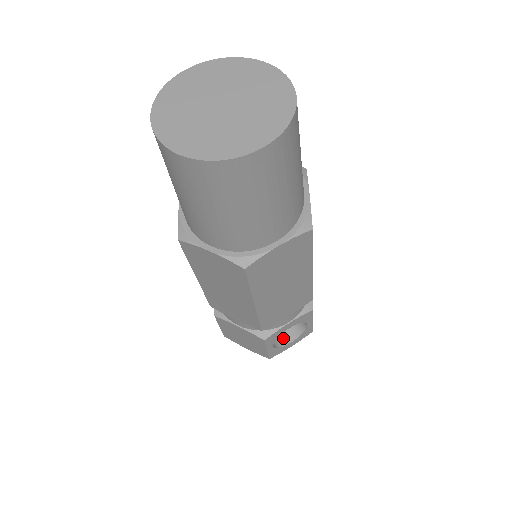
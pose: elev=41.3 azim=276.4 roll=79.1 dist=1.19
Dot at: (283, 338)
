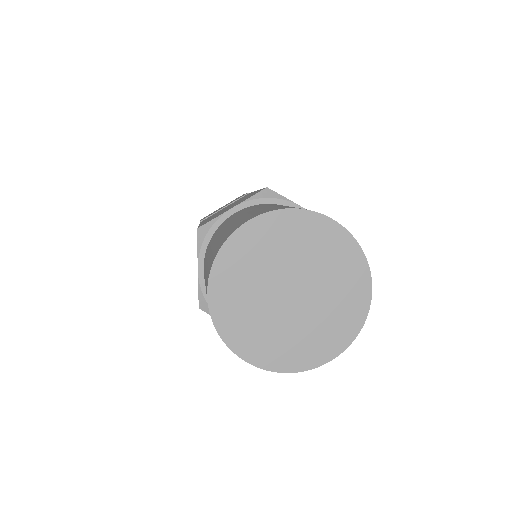
Dot at: occluded
